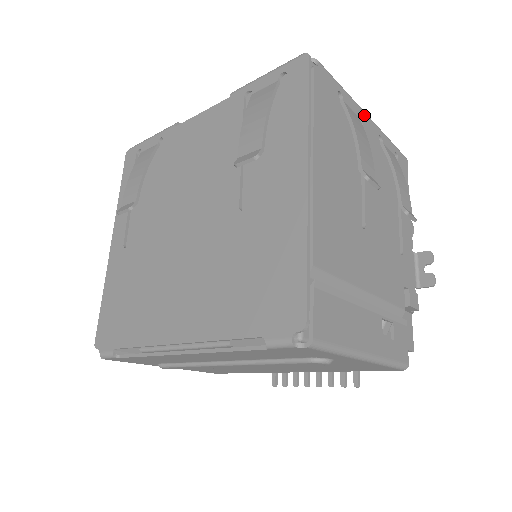
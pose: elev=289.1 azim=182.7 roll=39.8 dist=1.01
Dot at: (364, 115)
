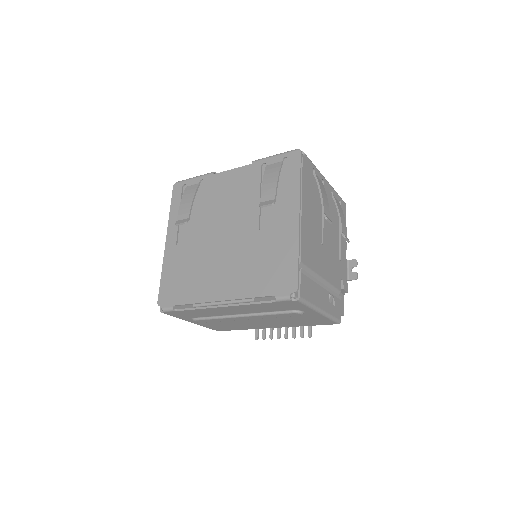
Dot at: (325, 180)
